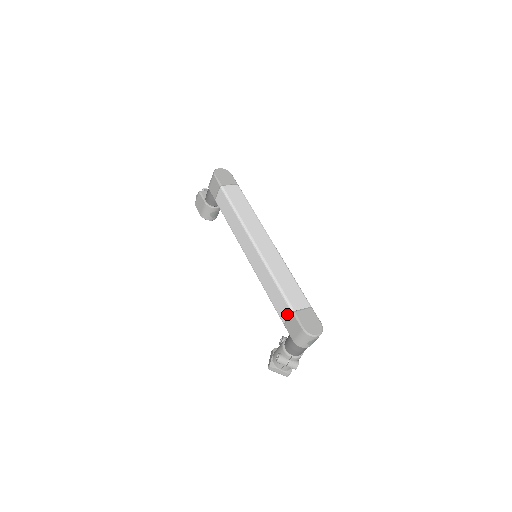
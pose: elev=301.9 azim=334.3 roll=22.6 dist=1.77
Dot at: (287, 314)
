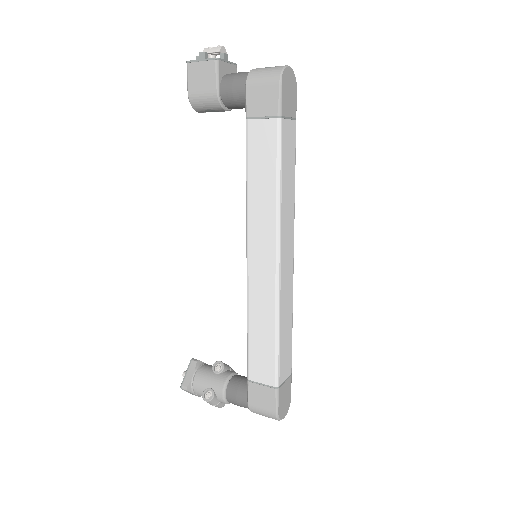
Dot at: (265, 380)
